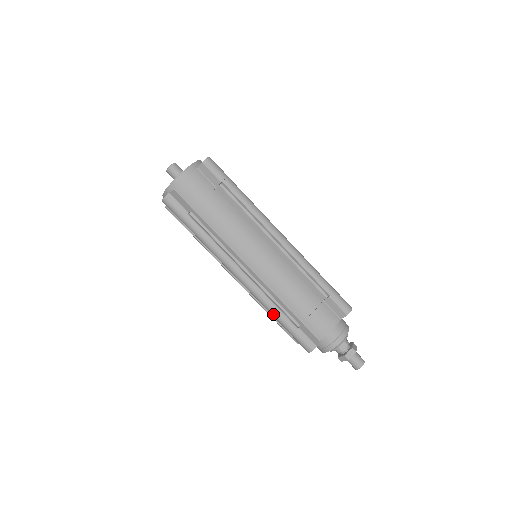
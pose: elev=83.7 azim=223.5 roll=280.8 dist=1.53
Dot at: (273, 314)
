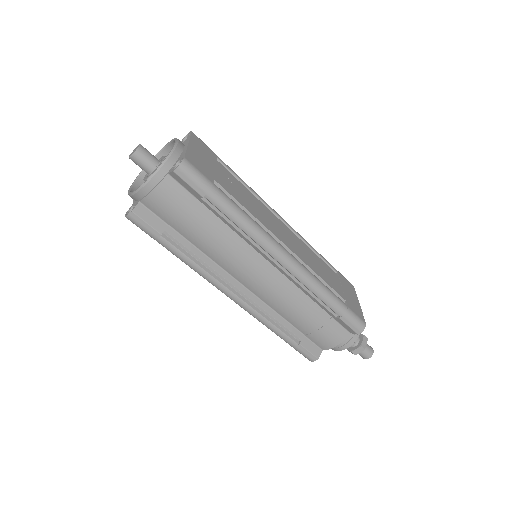
Dot at: (271, 330)
